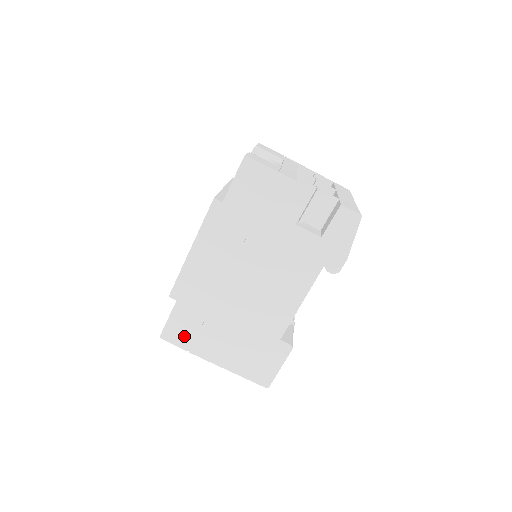
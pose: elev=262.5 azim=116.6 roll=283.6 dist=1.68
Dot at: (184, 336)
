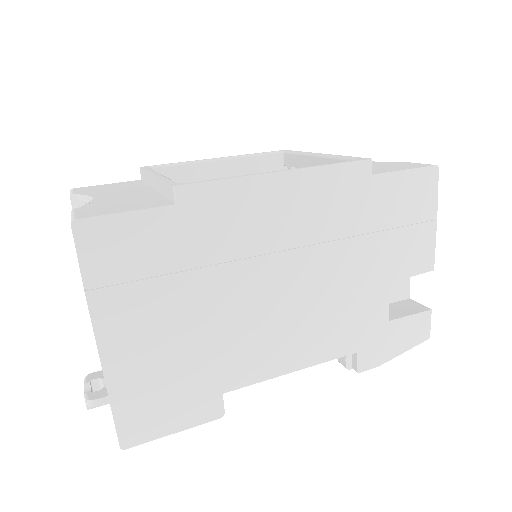
Dot at: (114, 261)
